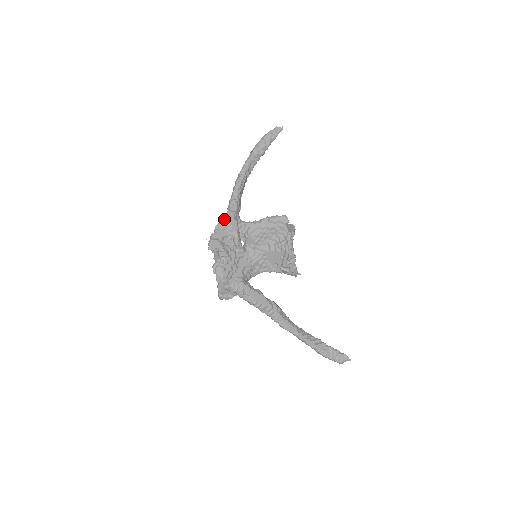
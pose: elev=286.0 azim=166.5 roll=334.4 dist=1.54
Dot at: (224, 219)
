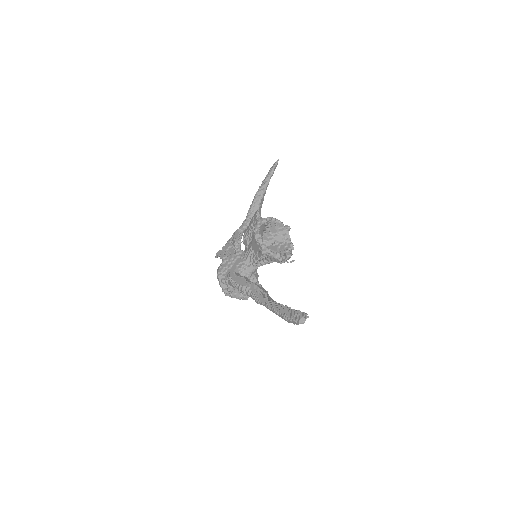
Dot at: (232, 236)
